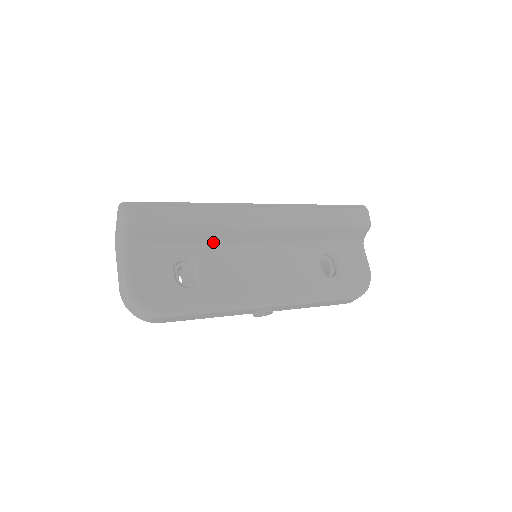
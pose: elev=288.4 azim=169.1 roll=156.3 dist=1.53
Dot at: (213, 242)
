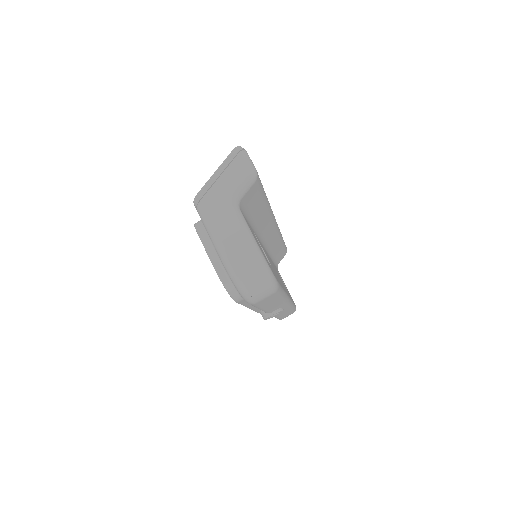
Dot at: (258, 226)
